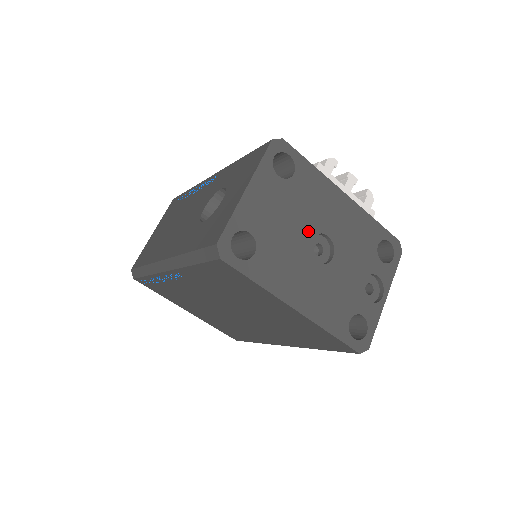
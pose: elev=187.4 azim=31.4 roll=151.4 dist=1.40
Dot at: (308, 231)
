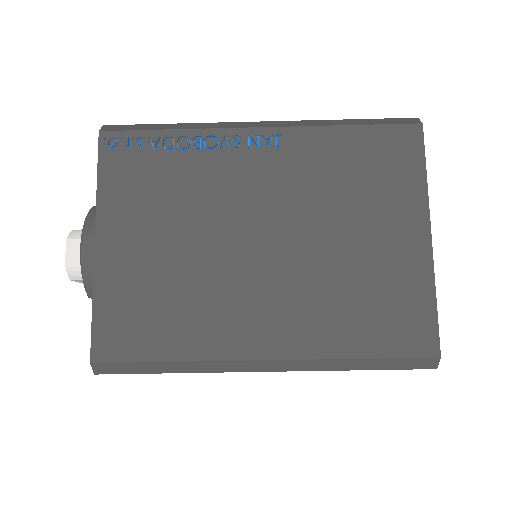
Dot at: occluded
